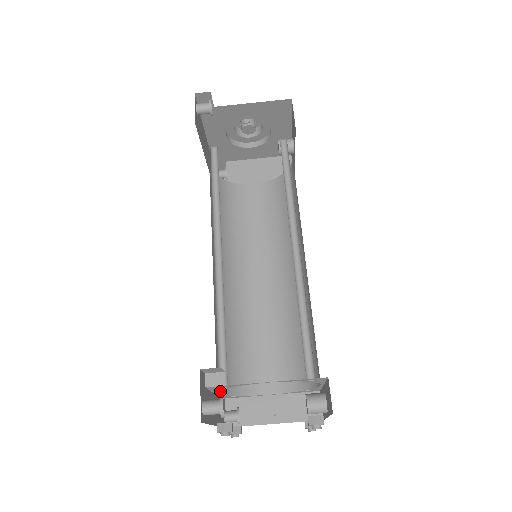
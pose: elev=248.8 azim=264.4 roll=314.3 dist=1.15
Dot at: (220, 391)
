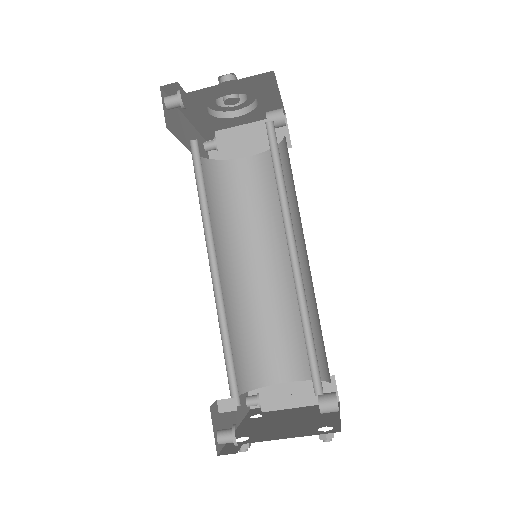
Dot at: occluded
